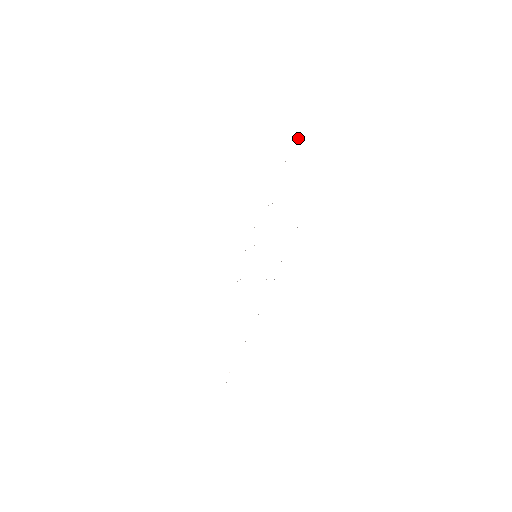
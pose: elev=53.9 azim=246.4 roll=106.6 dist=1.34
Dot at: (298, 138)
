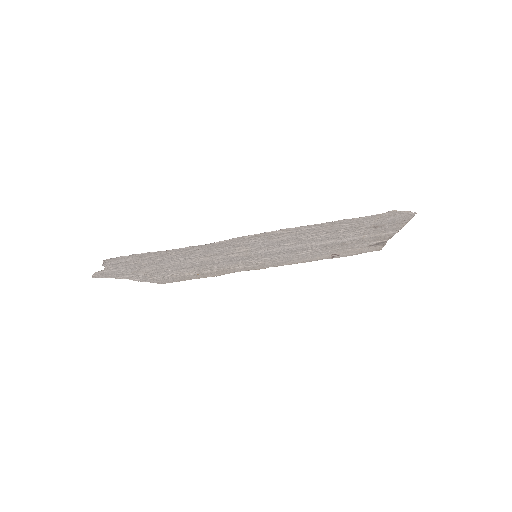
Dot at: (379, 241)
